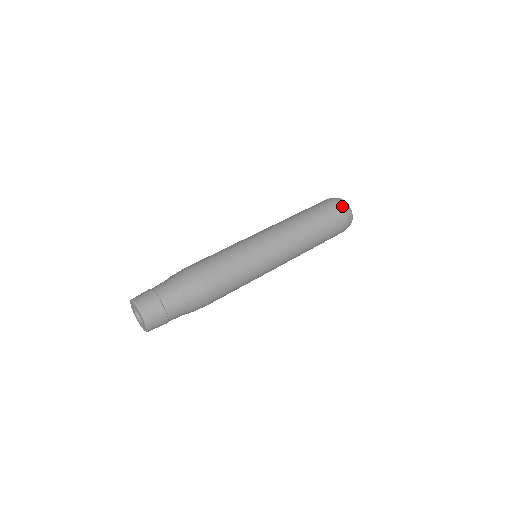
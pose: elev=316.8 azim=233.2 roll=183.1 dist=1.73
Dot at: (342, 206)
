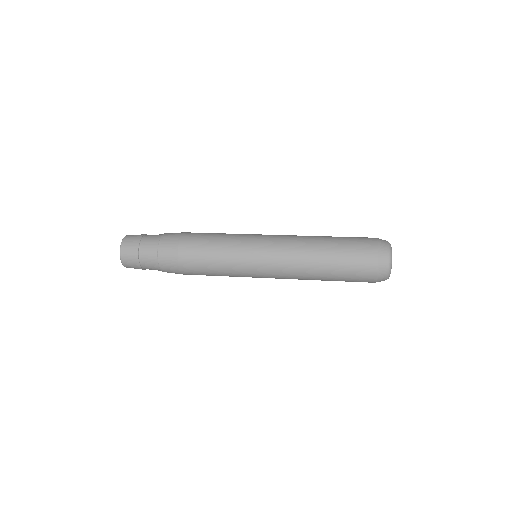
Dot at: (378, 255)
